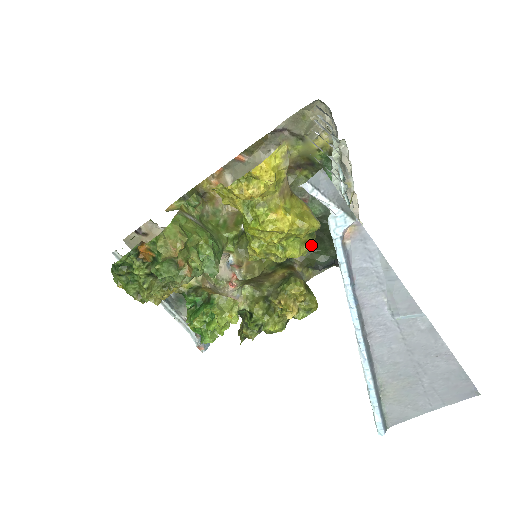
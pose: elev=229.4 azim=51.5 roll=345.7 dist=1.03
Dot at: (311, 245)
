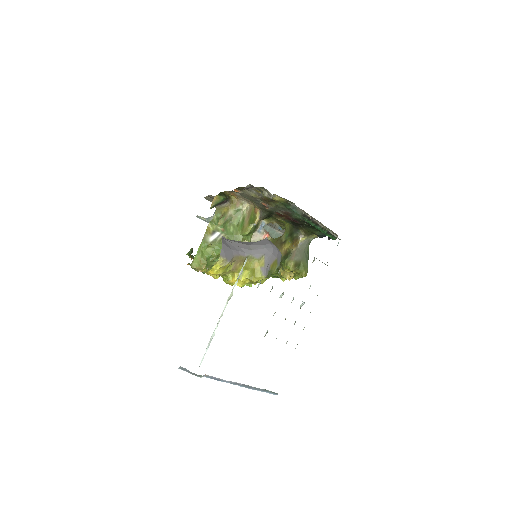
Dot at: occluded
